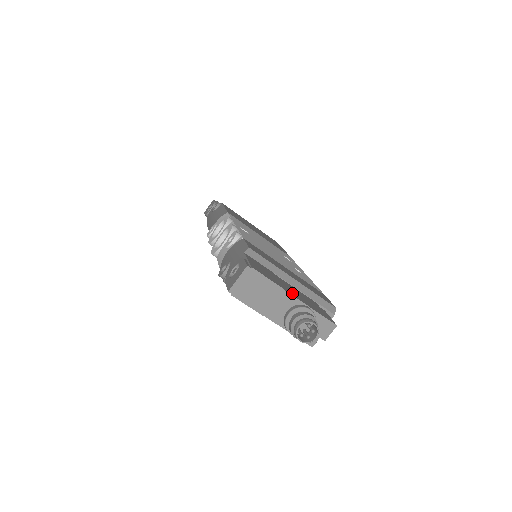
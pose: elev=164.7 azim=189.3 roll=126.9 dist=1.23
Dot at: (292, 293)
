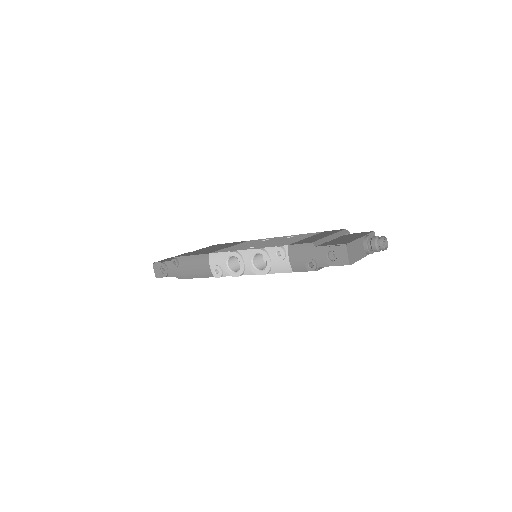
Dot at: (355, 238)
